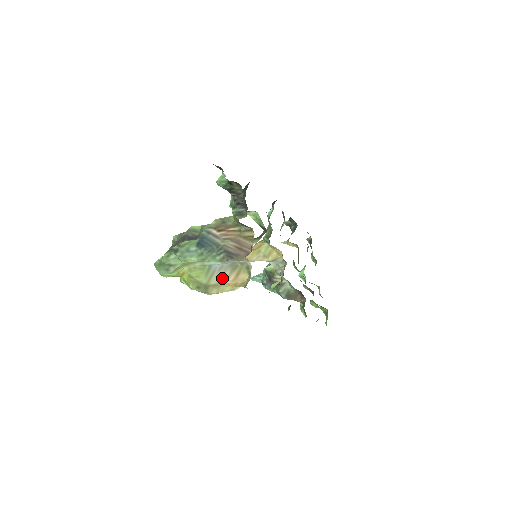
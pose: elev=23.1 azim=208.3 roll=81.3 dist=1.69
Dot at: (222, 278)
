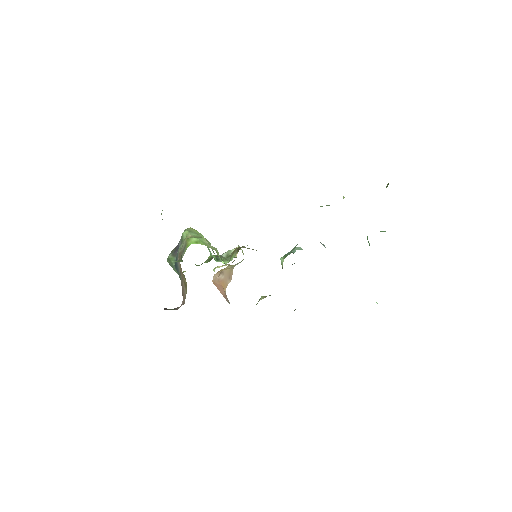
Dot at: occluded
